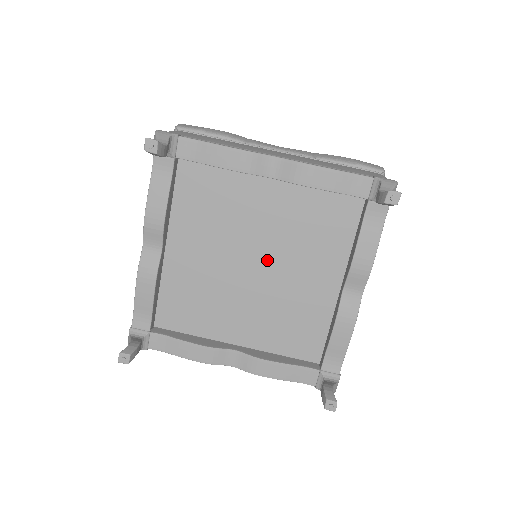
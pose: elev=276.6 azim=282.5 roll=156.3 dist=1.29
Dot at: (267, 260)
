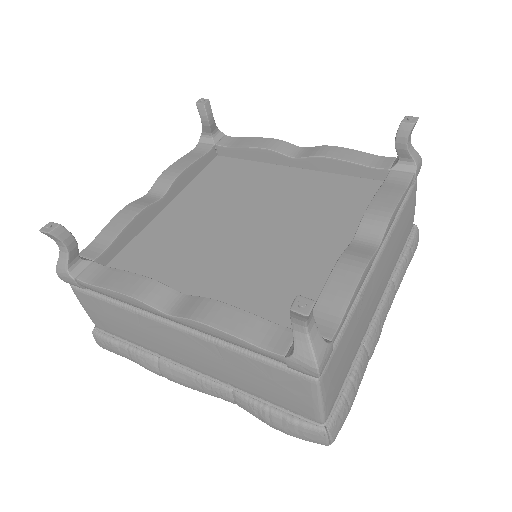
Dot at: (267, 221)
